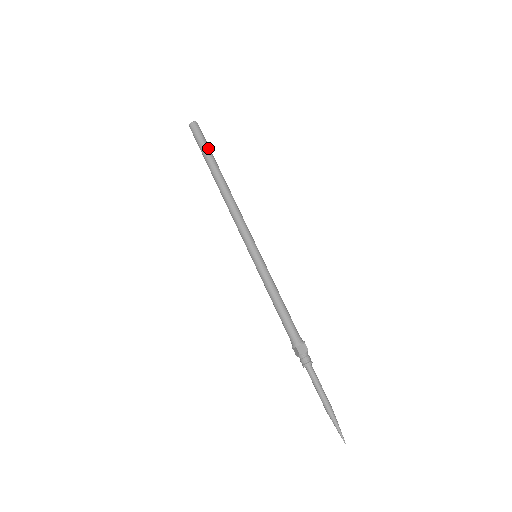
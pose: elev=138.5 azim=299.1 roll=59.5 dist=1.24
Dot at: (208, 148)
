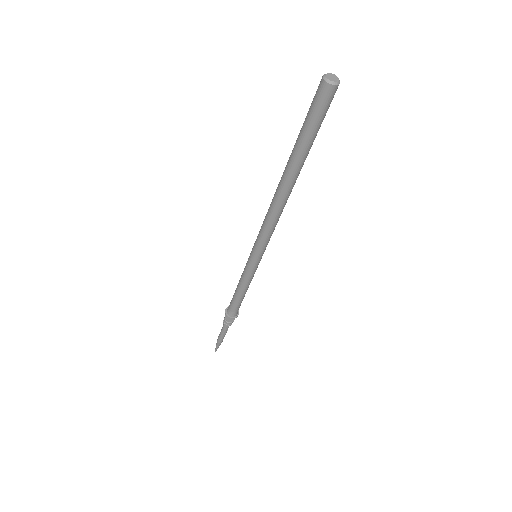
Dot at: (310, 137)
